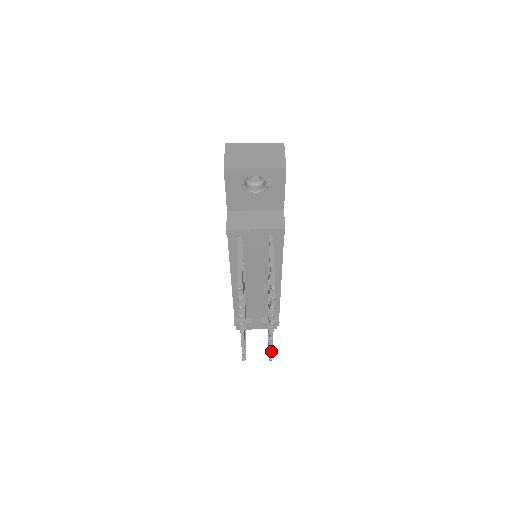
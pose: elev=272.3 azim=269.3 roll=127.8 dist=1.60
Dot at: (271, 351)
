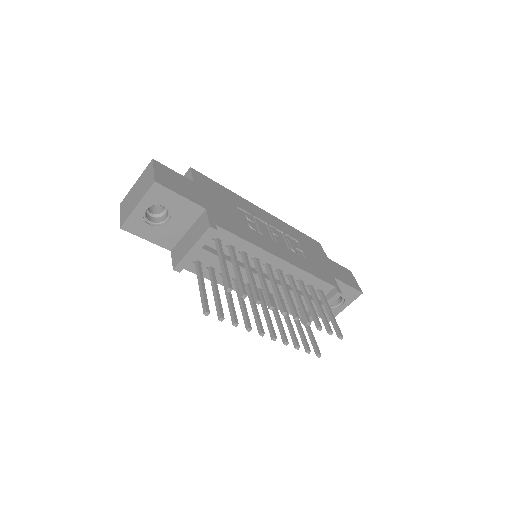
Dot at: (329, 332)
